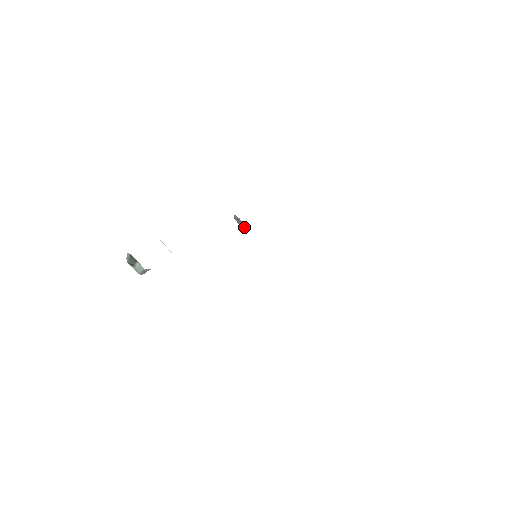
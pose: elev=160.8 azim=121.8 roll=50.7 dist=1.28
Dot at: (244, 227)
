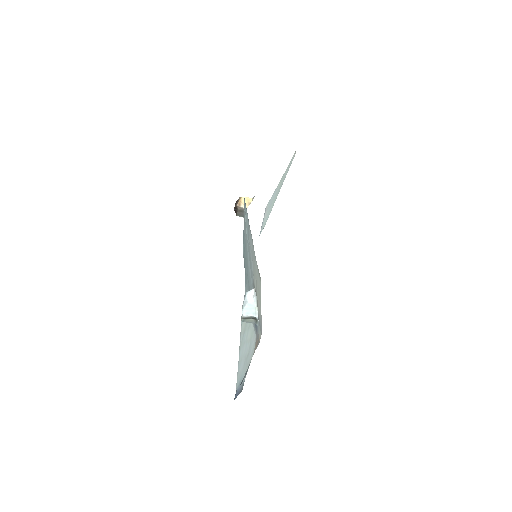
Dot at: (241, 216)
